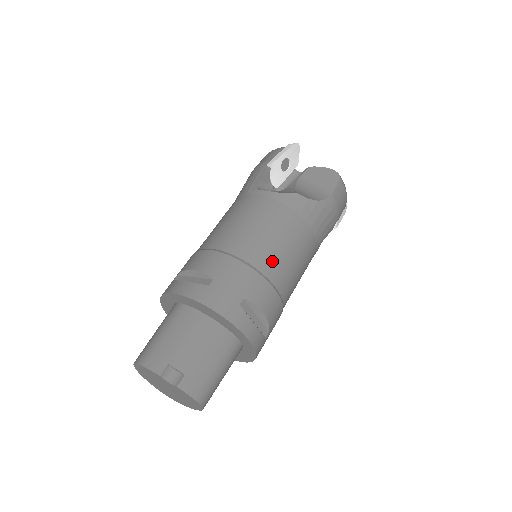
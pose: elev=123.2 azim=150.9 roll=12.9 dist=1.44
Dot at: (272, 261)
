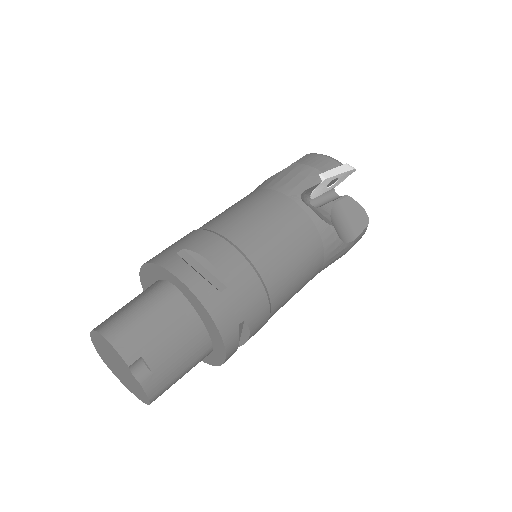
Dot at: (283, 288)
